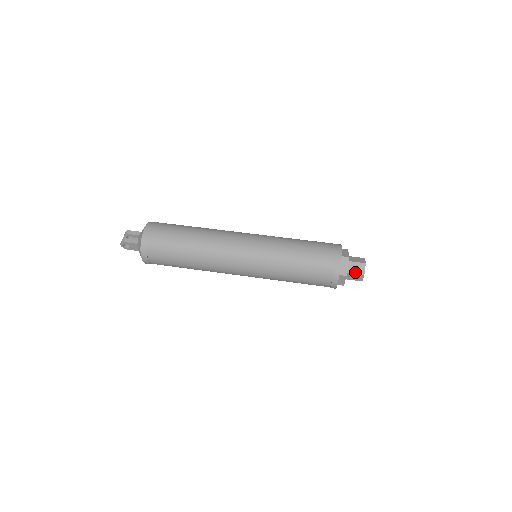
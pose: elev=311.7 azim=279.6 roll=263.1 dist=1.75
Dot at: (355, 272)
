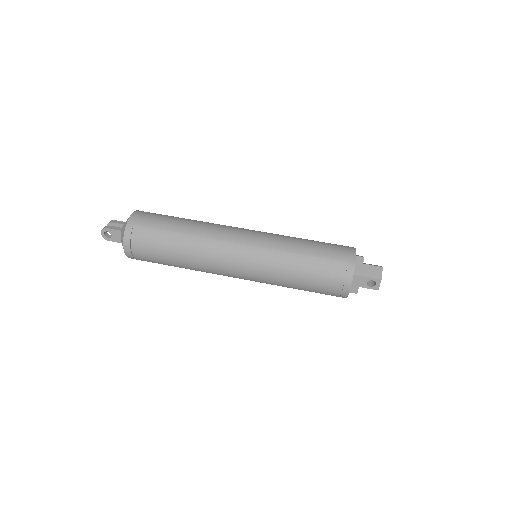
Dot at: (371, 275)
